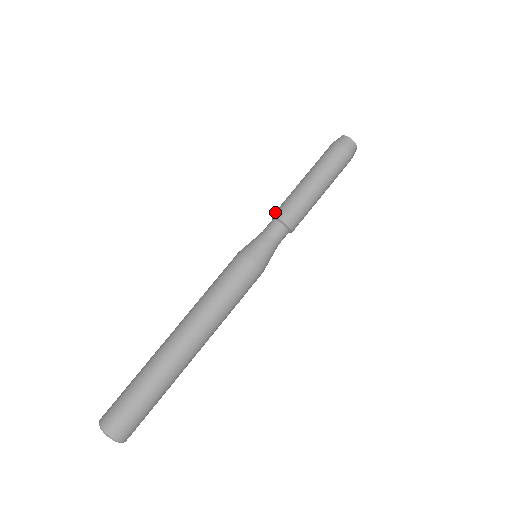
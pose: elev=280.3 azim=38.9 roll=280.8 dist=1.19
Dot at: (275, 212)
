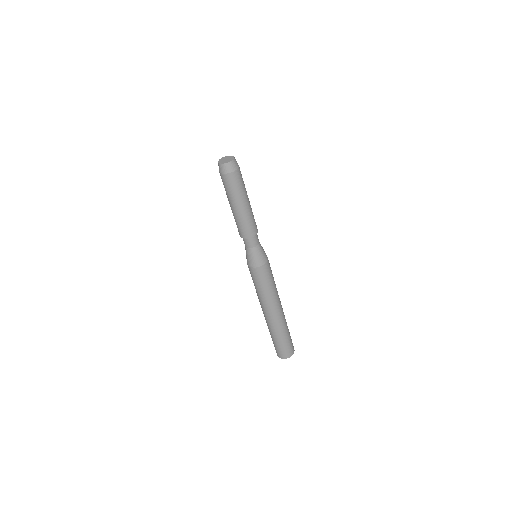
Dot at: (239, 234)
